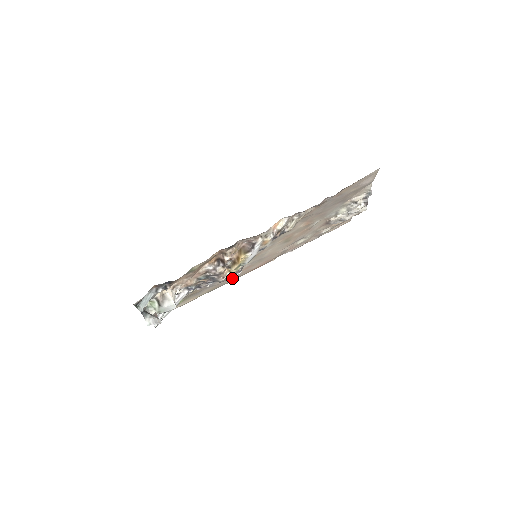
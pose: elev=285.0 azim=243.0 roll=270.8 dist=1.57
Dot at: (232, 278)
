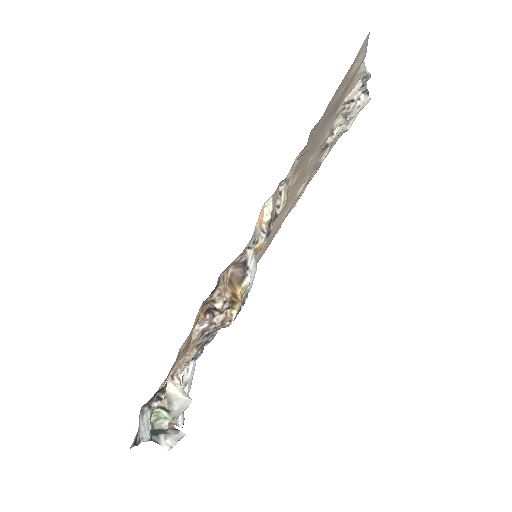
Dot at: occluded
